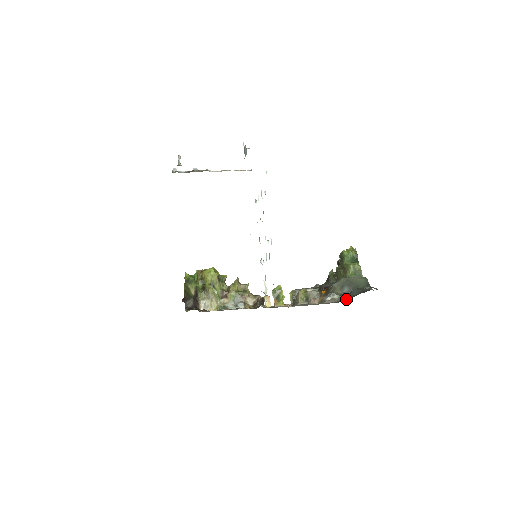
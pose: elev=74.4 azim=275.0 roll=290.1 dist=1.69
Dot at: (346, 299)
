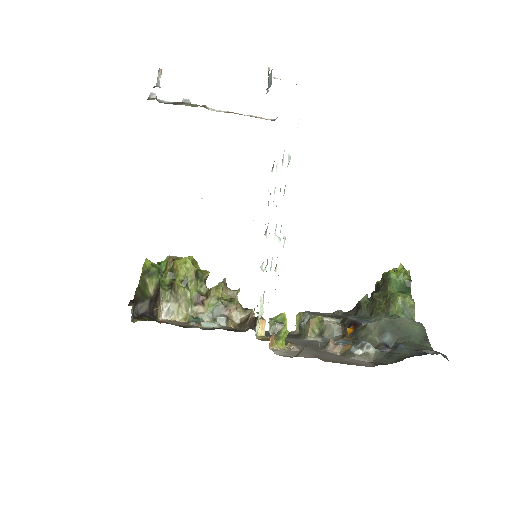
Dot at: (388, 359)
